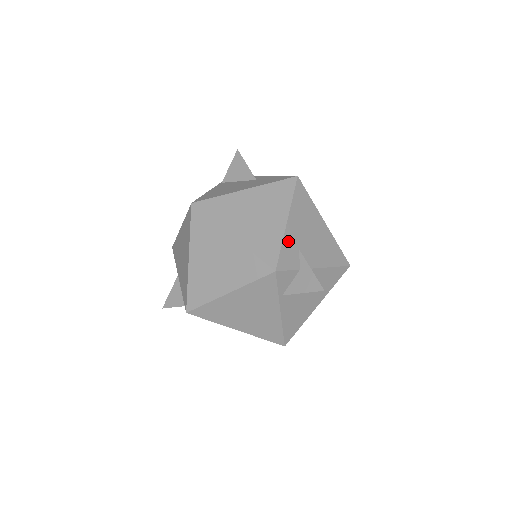
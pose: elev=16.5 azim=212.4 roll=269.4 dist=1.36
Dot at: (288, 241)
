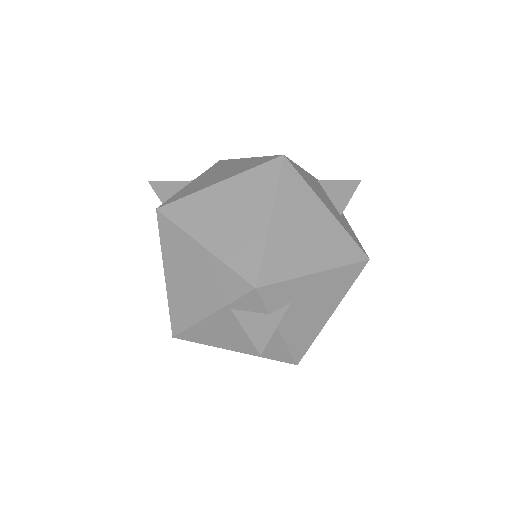
Dot at: (295, 285)
